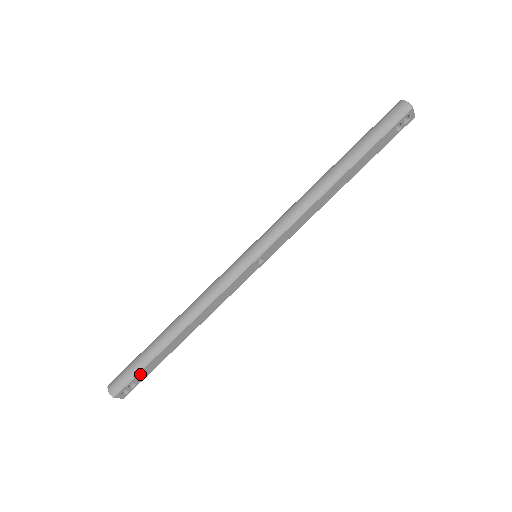
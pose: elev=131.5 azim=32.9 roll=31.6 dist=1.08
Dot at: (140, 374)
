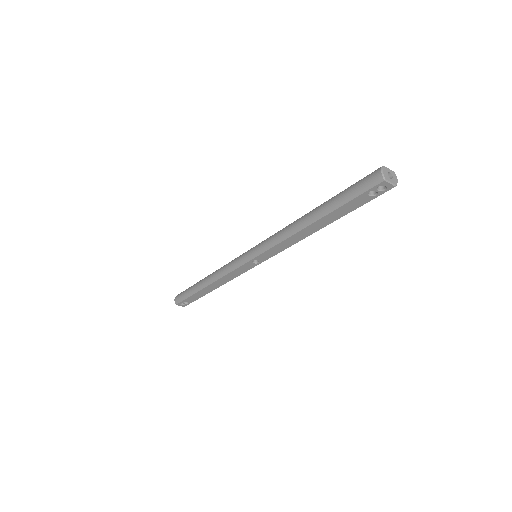
Dot at: (188, 299)
